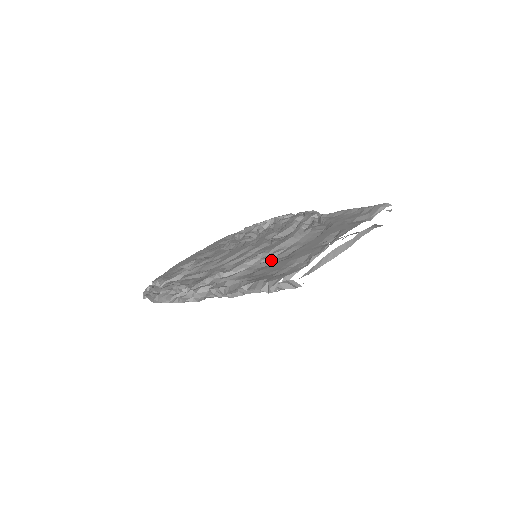
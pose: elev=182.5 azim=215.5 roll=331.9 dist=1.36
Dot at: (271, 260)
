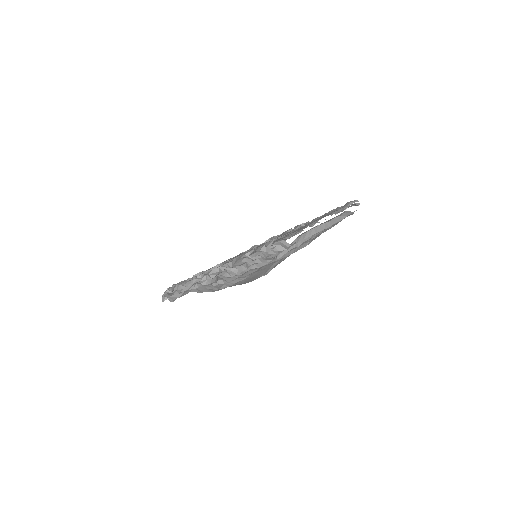
Dot at: occluded
